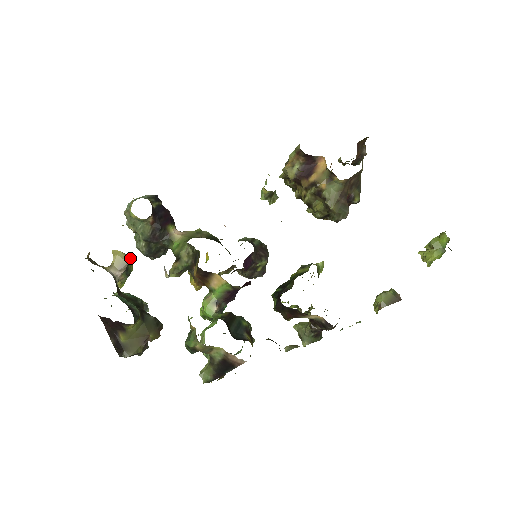
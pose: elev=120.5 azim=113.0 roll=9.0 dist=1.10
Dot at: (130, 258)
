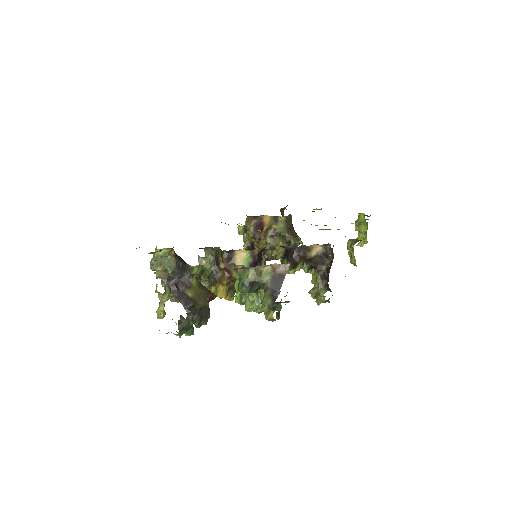
Dot at: (168, 274)
